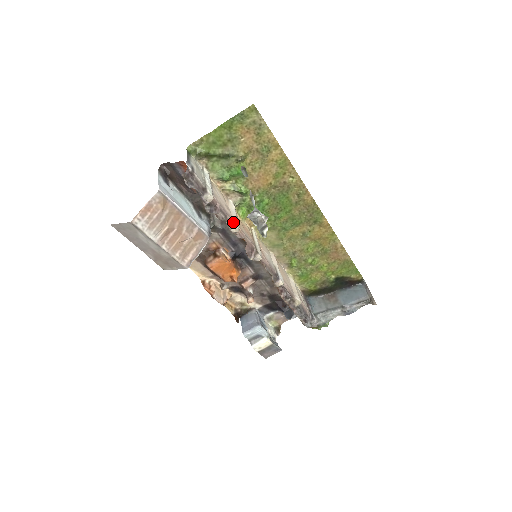
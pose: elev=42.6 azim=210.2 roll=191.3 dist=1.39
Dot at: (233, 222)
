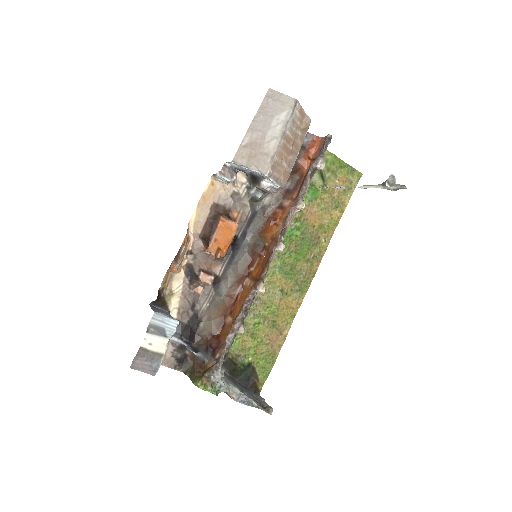
Dot at: (303, 201)
